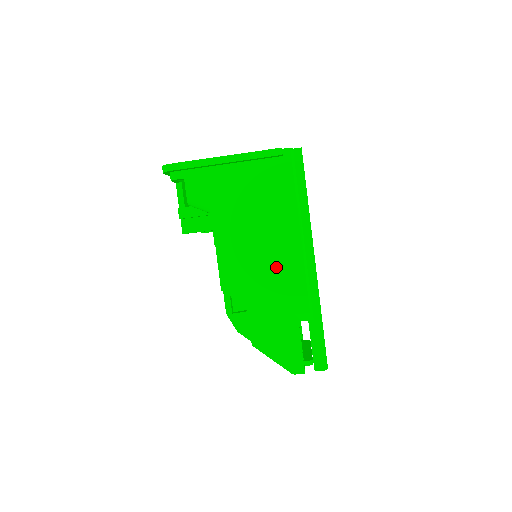
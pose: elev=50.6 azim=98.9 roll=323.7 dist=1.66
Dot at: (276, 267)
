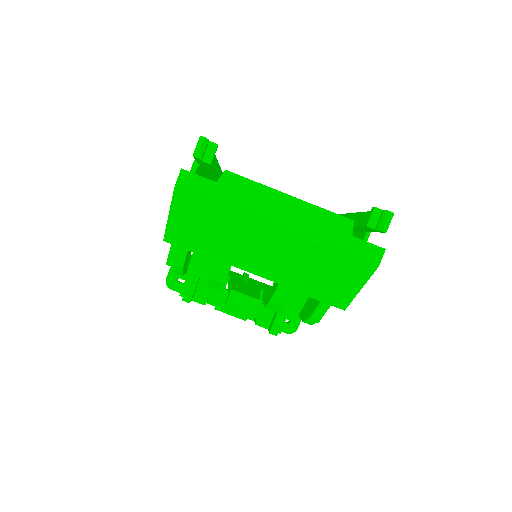
Dot at: occluded
